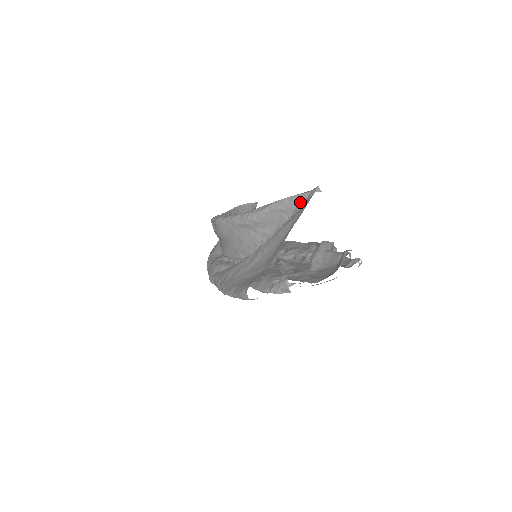
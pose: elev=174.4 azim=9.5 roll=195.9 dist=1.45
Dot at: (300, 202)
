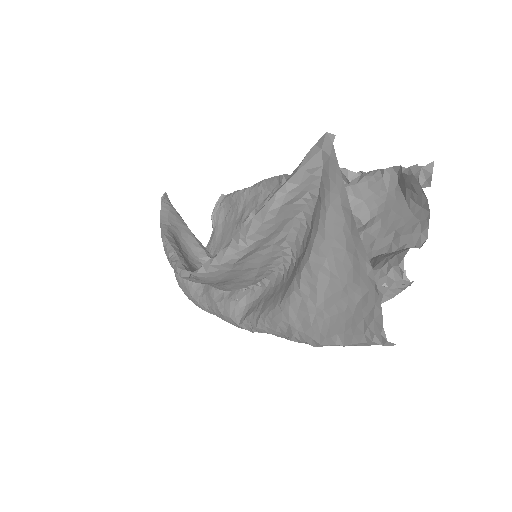
Dot at: (313, 172)
